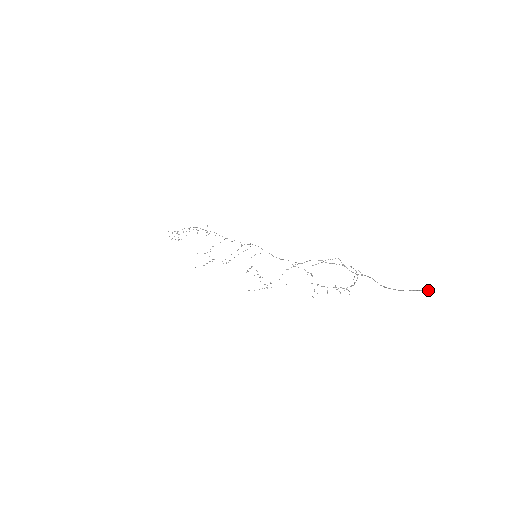
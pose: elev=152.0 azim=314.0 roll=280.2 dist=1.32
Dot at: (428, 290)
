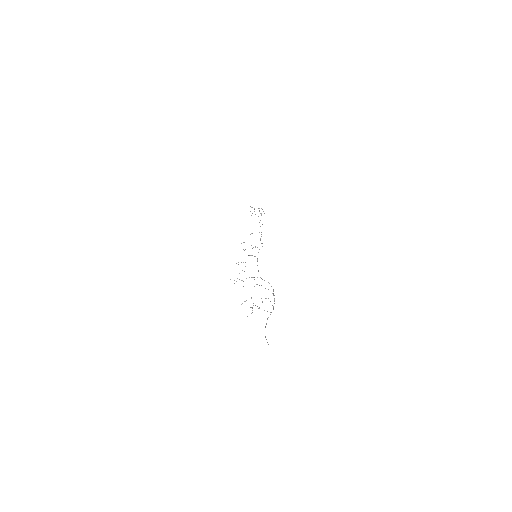
Dot at: (268, 344)
